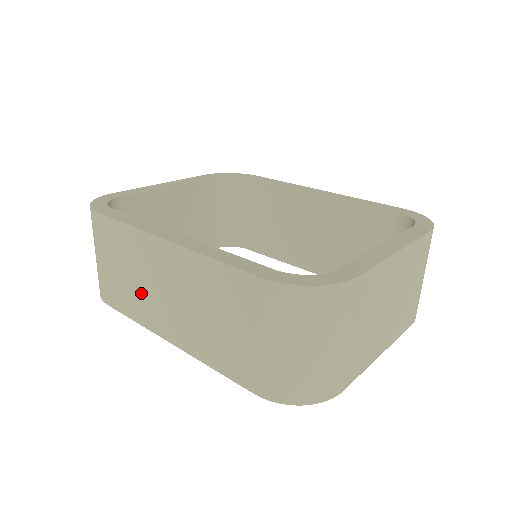
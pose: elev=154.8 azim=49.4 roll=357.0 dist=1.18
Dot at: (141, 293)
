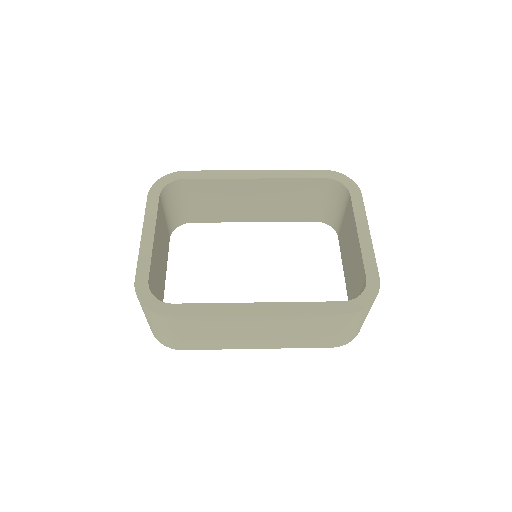
Dot at: (228, 338)
